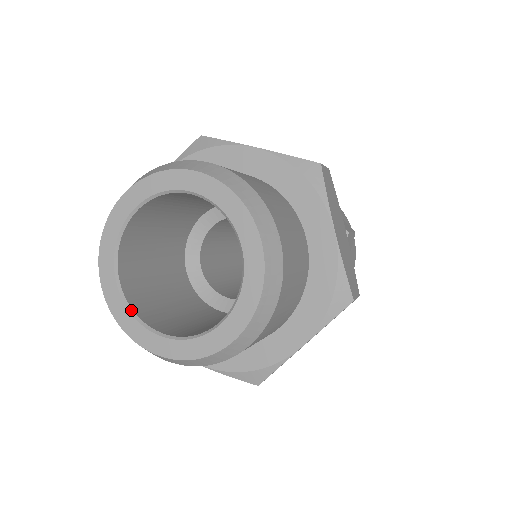
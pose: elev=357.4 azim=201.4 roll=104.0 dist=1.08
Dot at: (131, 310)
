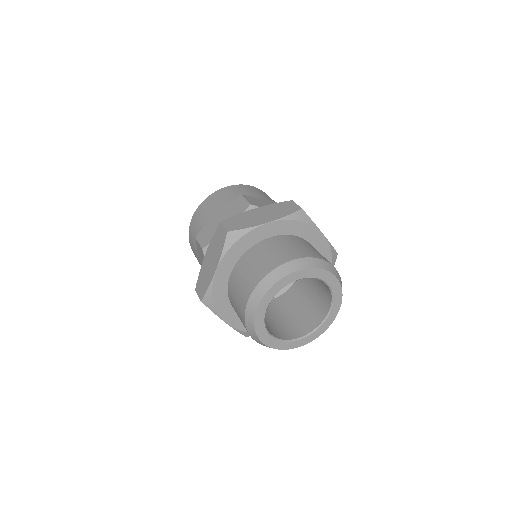
Dot at: (284, 340)
